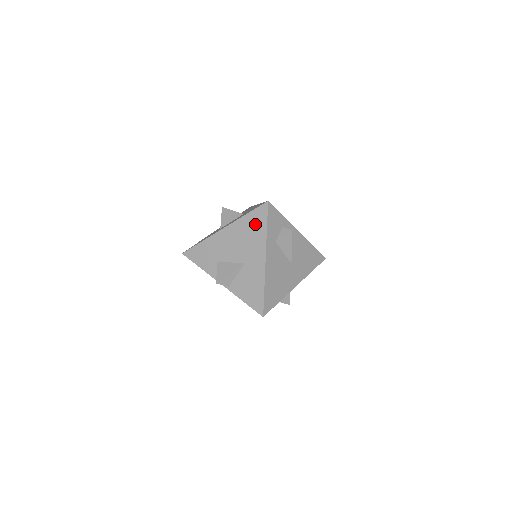
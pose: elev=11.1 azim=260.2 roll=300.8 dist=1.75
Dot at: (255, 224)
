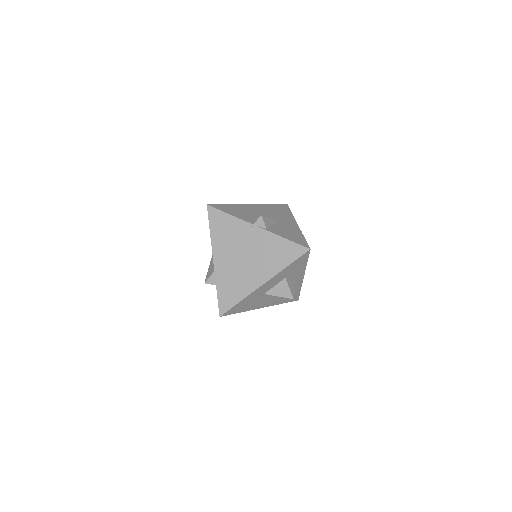
Dot at: (280, 209)
